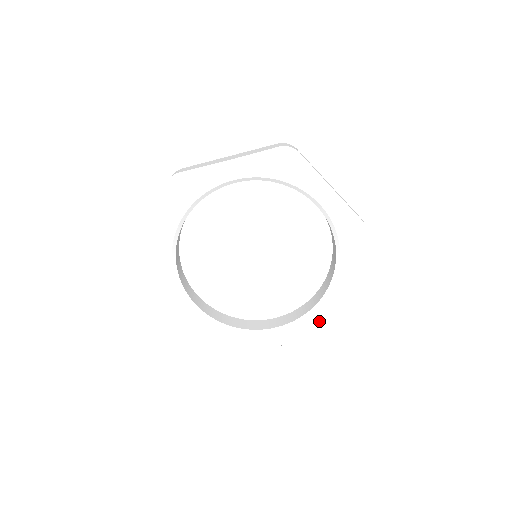
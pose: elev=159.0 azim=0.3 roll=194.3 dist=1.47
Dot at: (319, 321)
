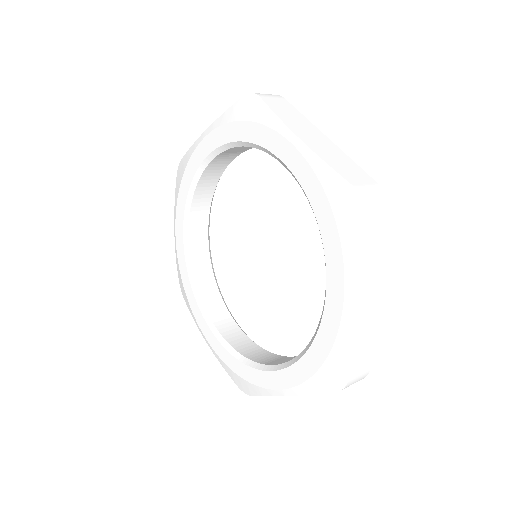
Dot at: (239, 373)
